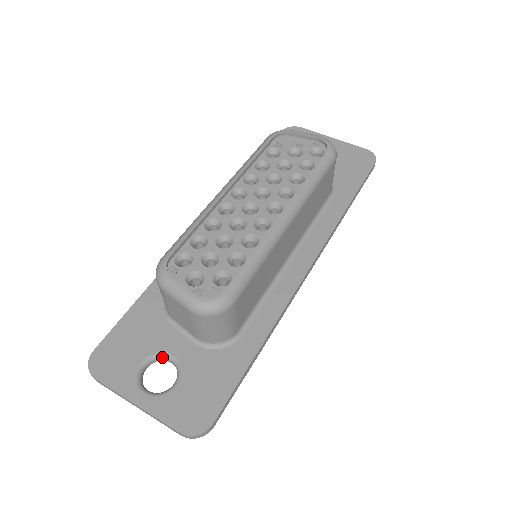
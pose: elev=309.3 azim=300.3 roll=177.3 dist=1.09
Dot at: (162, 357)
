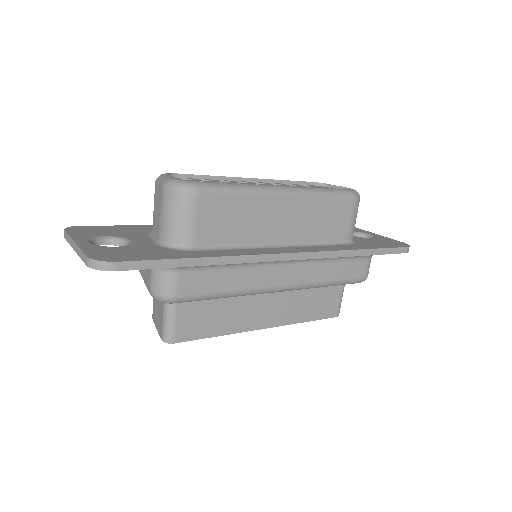
Dot at: (123, 241)
